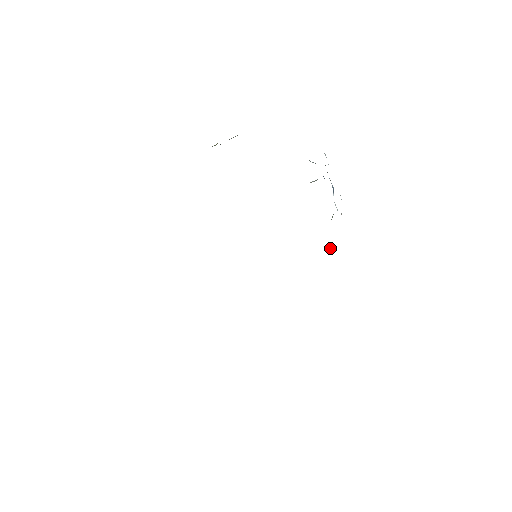
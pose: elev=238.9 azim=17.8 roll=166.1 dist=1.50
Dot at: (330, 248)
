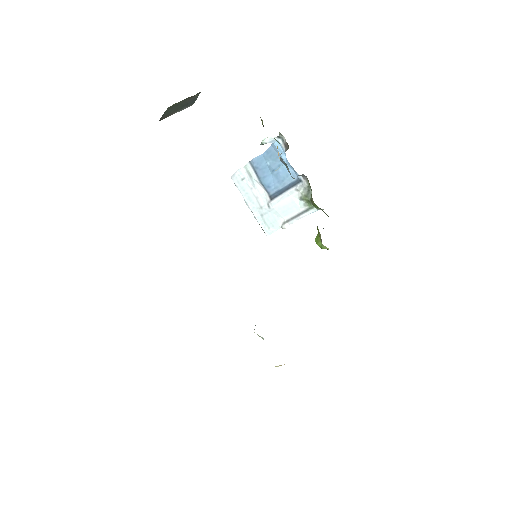
Dot at: occluded
